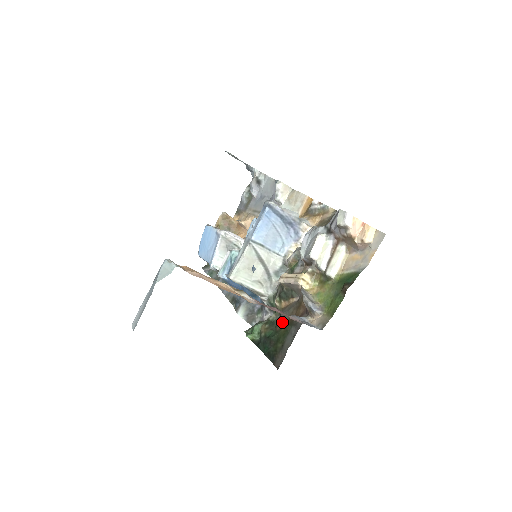
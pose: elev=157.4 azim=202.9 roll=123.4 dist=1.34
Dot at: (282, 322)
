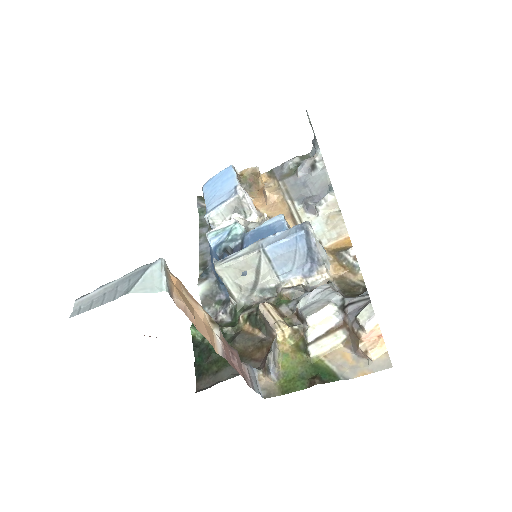
Dot at: (233, 346)
